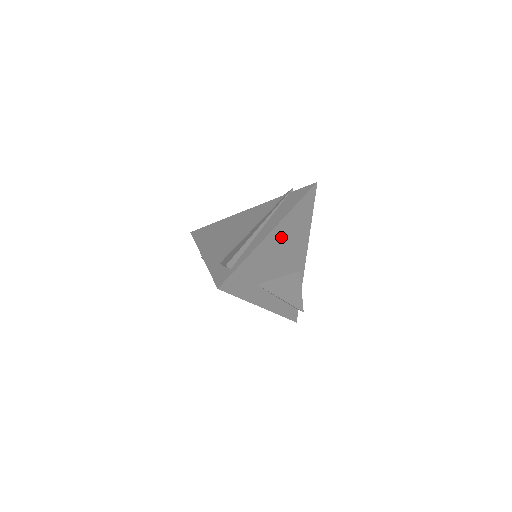
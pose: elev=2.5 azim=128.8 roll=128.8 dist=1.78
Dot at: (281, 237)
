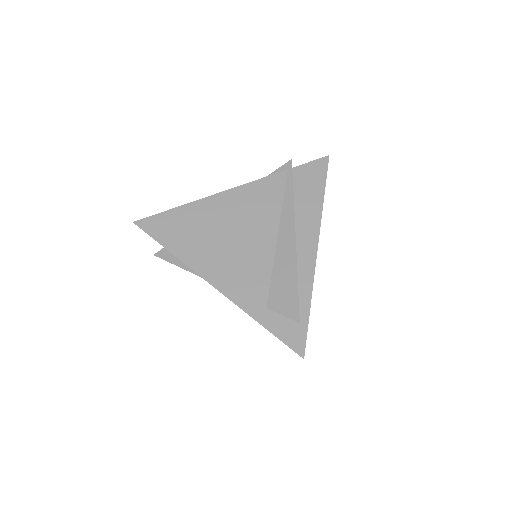
Dot at: occluded
